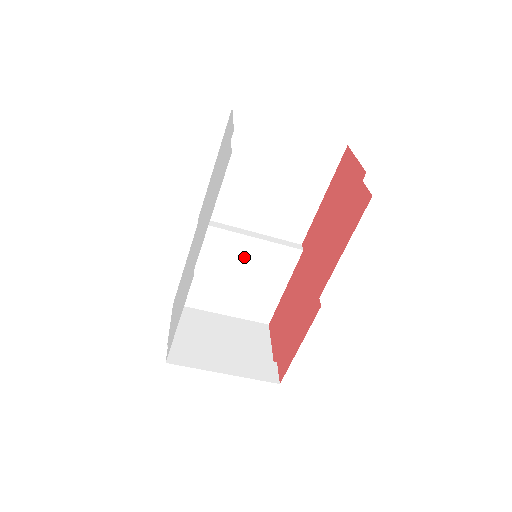
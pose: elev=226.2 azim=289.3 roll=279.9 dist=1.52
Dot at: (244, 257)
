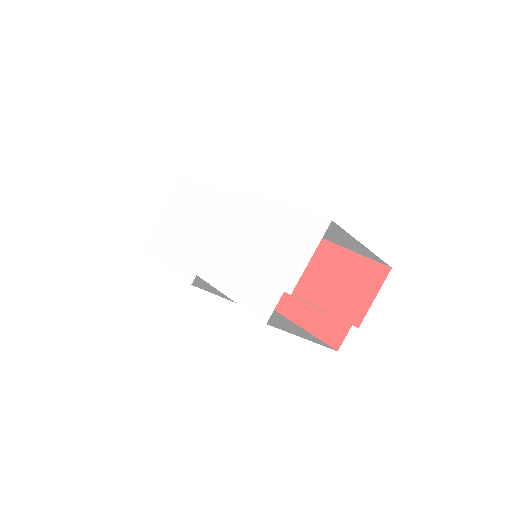
Dot at: occluded
